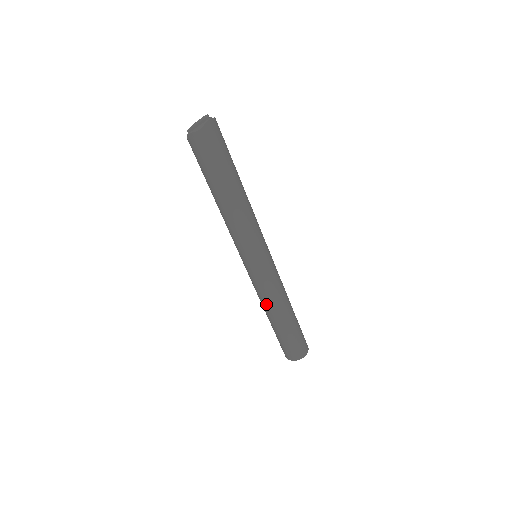
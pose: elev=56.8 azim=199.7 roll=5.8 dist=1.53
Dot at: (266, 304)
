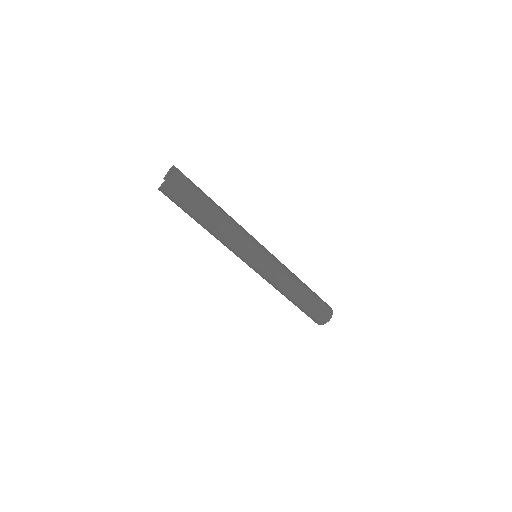
Dot at: (276, 289)
